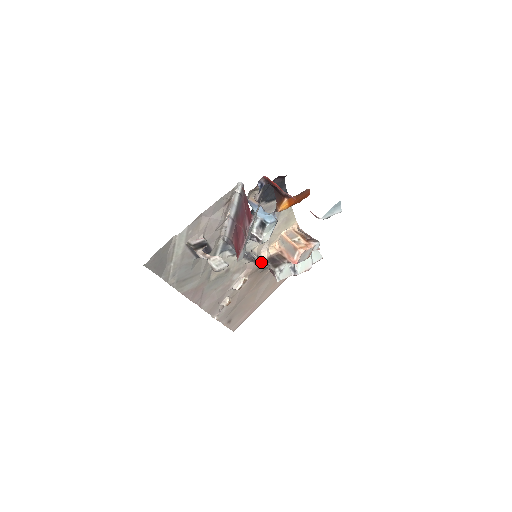
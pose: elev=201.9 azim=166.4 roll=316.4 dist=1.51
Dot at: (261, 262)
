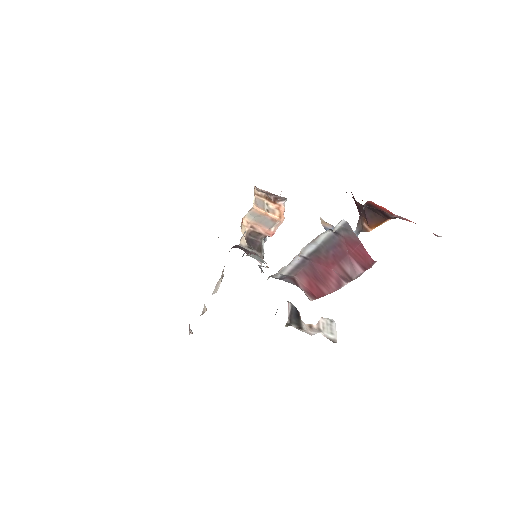
Dot at: (259, 259)
